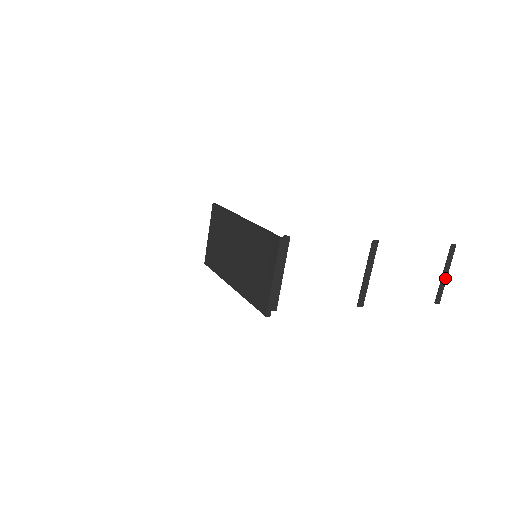
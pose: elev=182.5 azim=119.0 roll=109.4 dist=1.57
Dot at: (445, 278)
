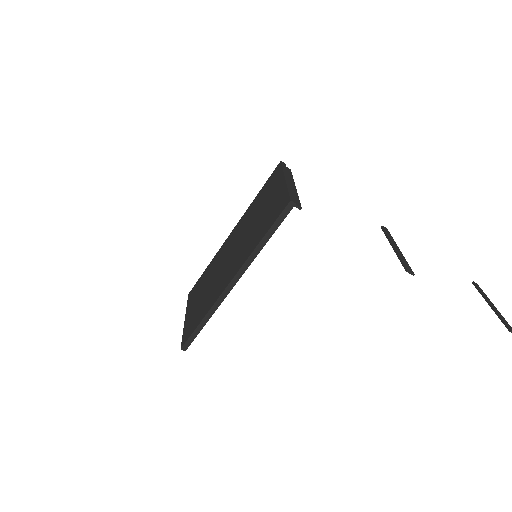
Dot at: (495, 309)
